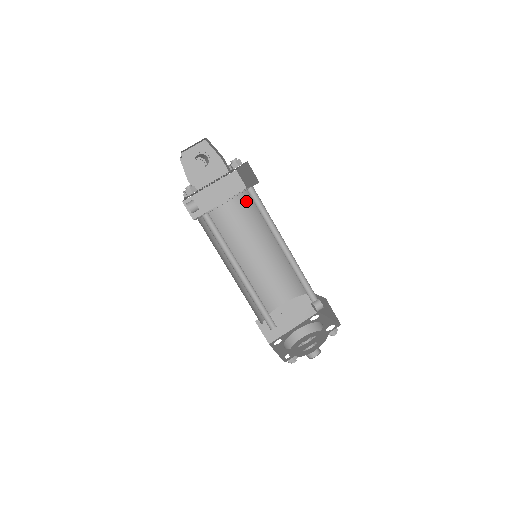
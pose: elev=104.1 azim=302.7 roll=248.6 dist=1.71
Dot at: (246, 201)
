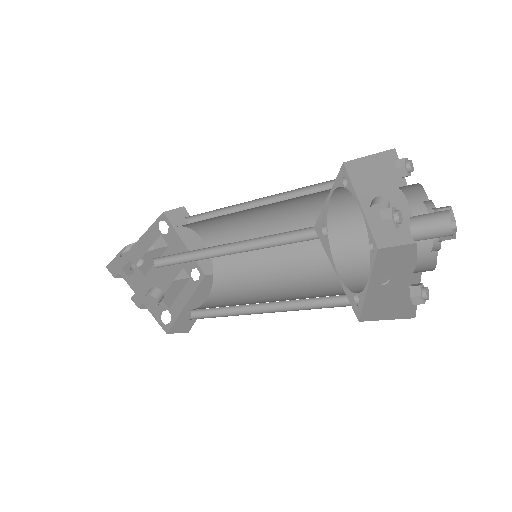
Dot at: (224, 267)
